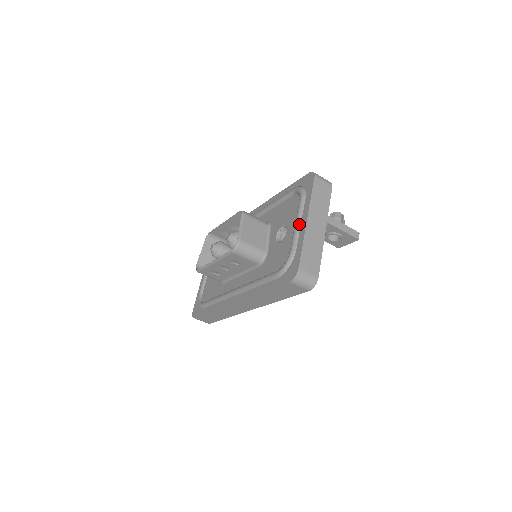
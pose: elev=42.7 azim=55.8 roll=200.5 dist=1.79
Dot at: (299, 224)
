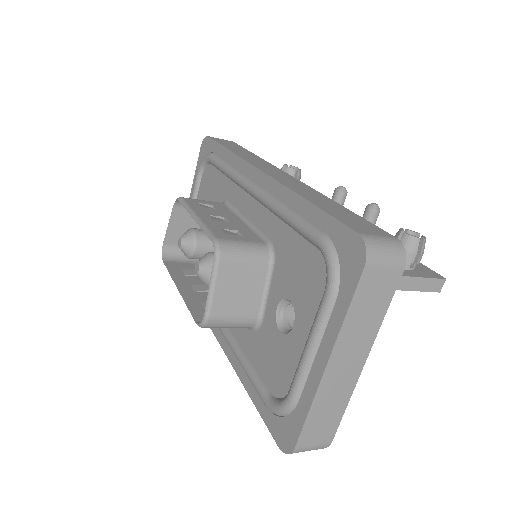
Dot at: (312, 354)
